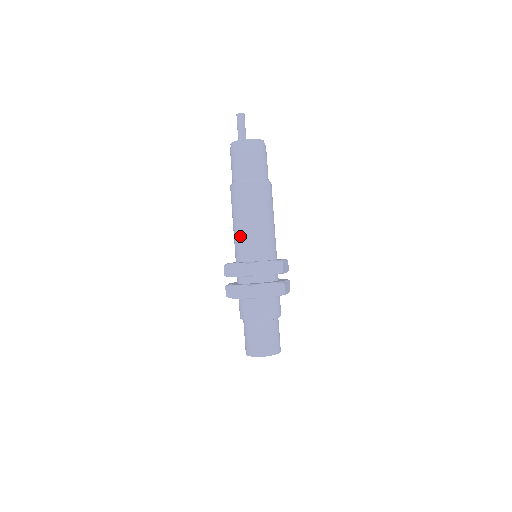
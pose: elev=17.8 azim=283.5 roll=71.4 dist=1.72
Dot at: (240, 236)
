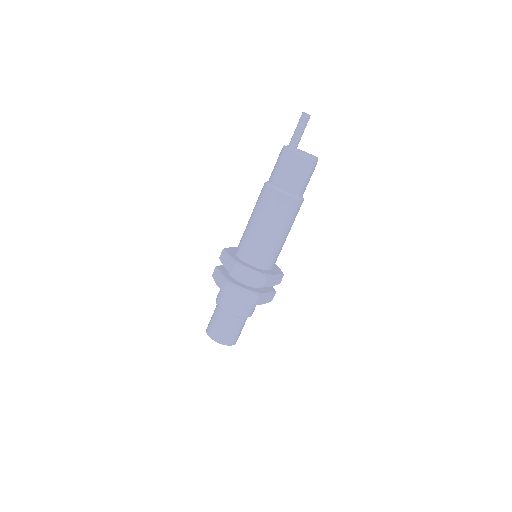
Dot at: (263, 243)
